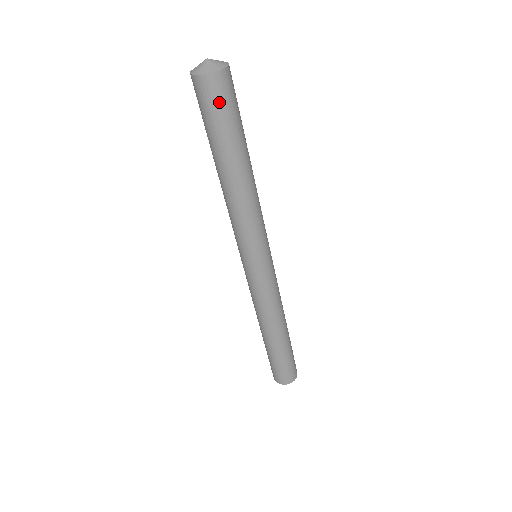
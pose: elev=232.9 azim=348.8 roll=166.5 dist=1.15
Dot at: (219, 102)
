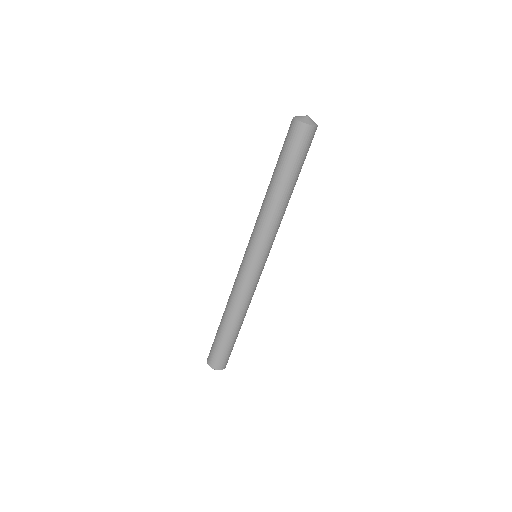
Dot at: (304, 144)
